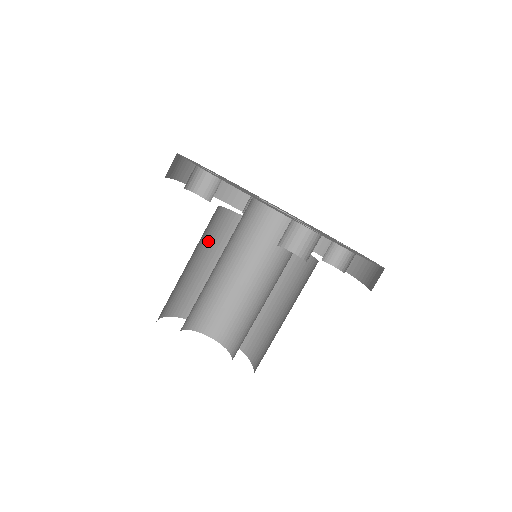
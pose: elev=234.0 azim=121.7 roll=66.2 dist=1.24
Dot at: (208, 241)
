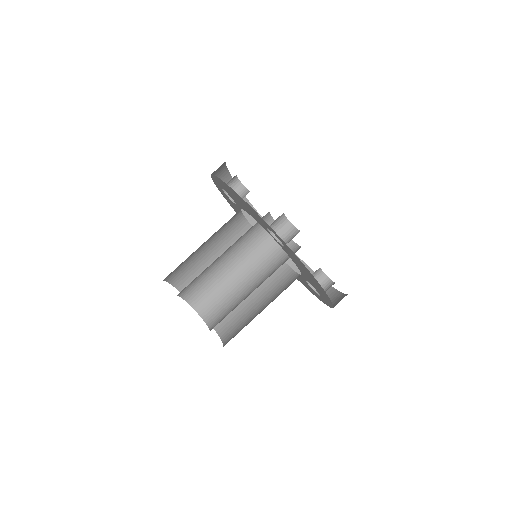
Dot at: (227, 241)
